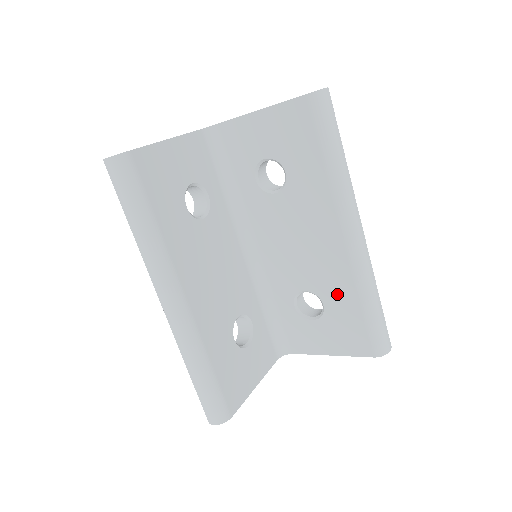
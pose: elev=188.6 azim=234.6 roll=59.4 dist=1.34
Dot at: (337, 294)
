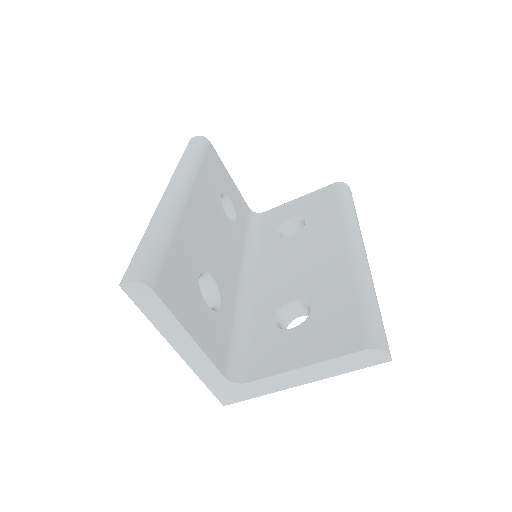
Dot at: (330, 292)
